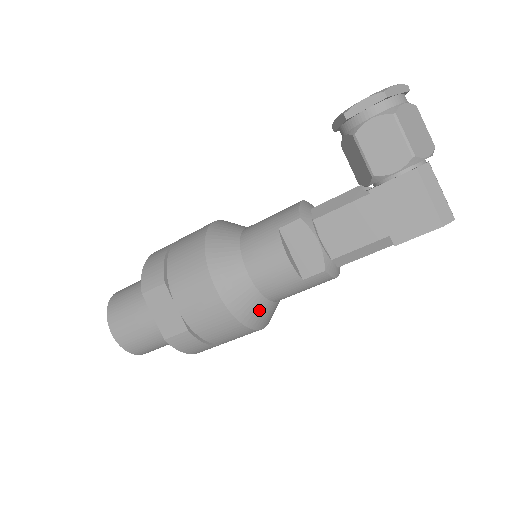
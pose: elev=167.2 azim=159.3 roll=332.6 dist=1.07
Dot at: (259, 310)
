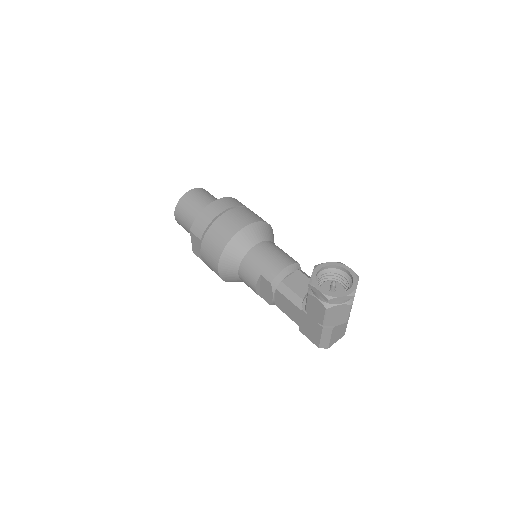
Dot at: (239, 281)
